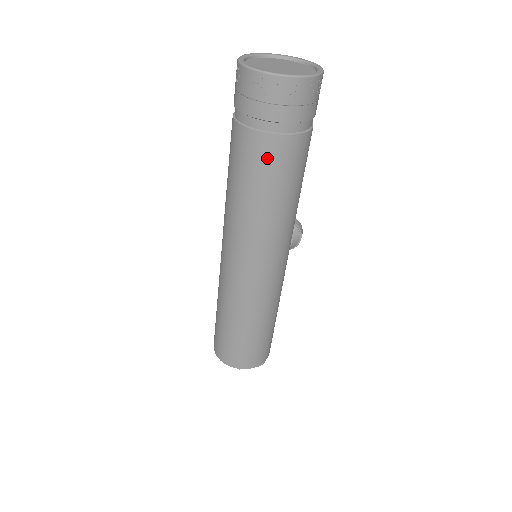
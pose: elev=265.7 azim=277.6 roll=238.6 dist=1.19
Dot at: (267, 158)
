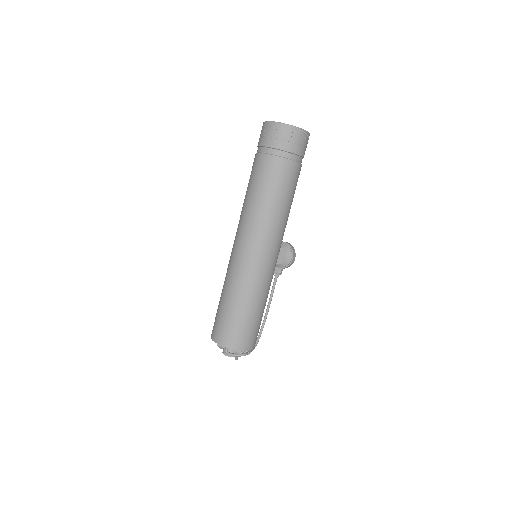
Dot at: (267, 170)
